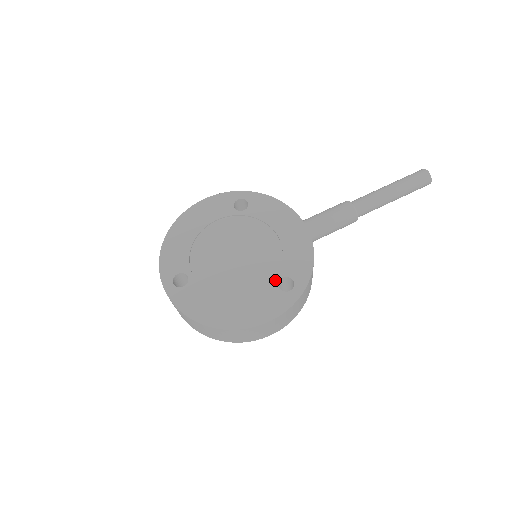
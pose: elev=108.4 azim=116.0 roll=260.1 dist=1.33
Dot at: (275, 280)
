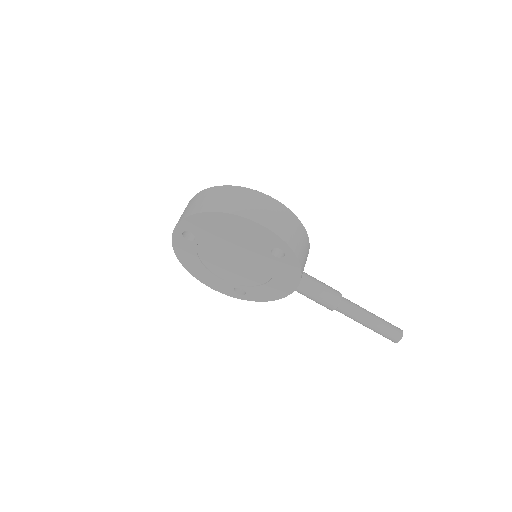
Dot at: (237, 286)
